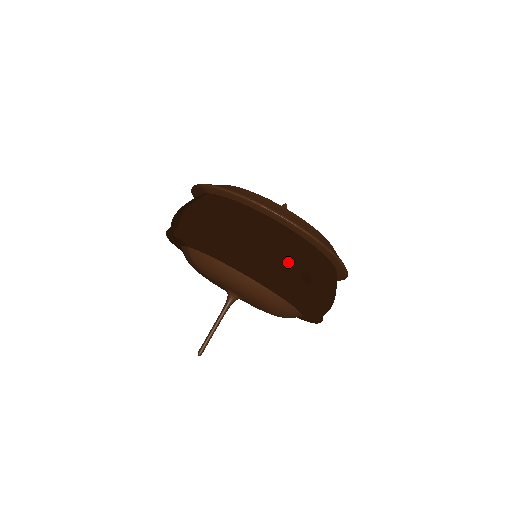
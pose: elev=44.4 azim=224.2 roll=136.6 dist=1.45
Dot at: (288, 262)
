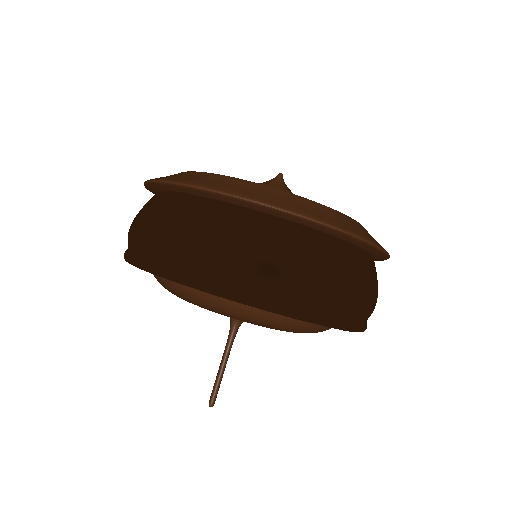
Dot at: (227, 252)
